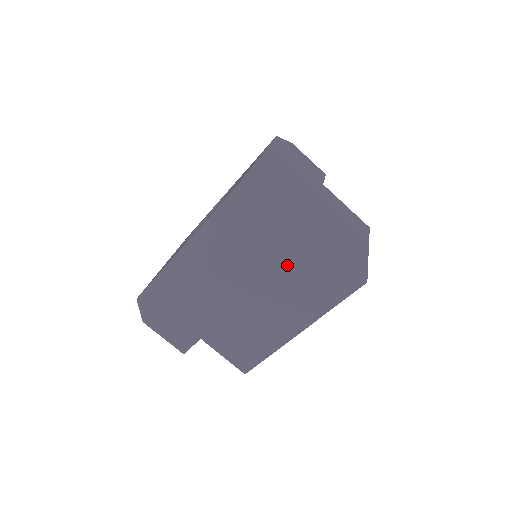
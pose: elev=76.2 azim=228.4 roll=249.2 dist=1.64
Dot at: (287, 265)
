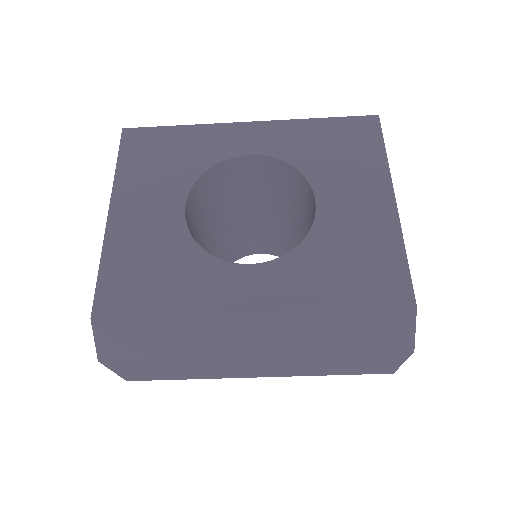
Dot at: occluded
